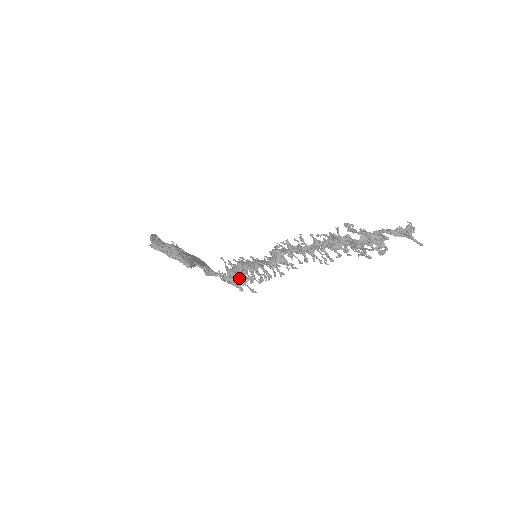
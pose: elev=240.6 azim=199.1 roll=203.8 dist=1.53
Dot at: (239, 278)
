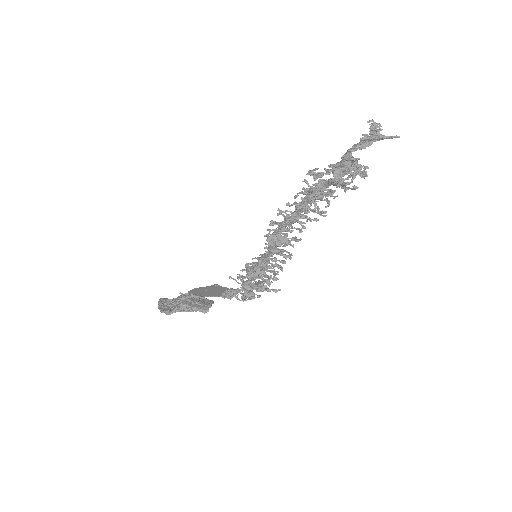
Dot at: (256, 287)
